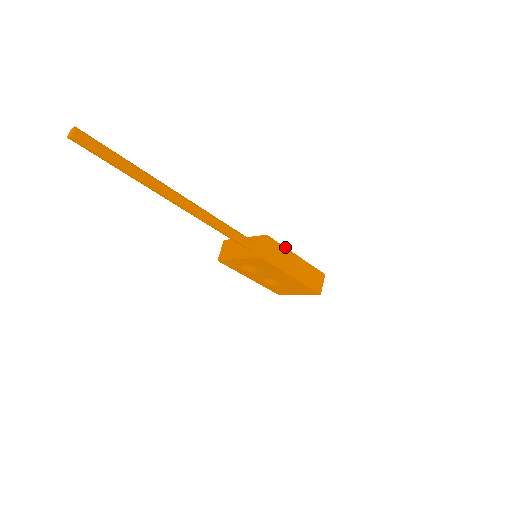
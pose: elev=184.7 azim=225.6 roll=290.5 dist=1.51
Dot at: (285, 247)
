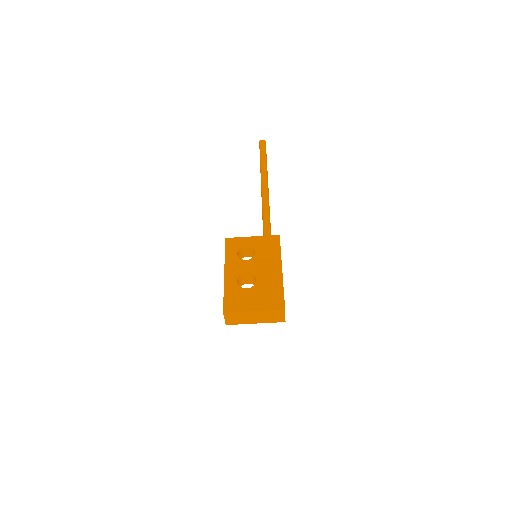
Dot at: occluded
